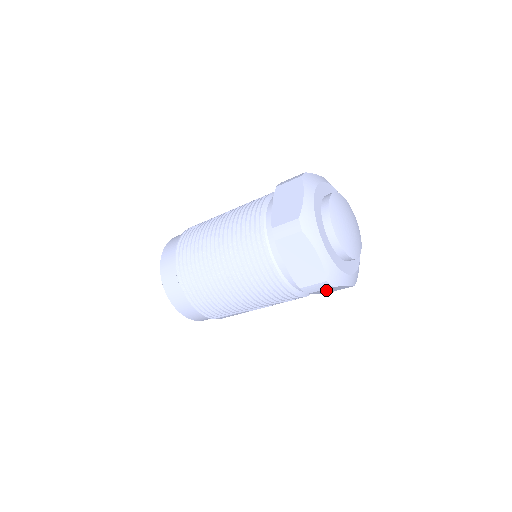
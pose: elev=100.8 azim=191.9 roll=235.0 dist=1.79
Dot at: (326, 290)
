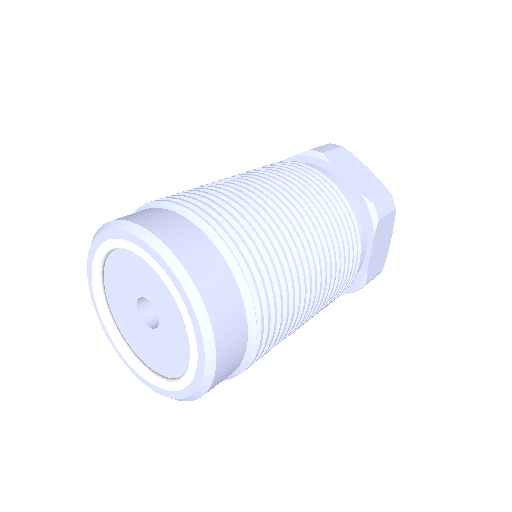
Dot at: (382, 236)
